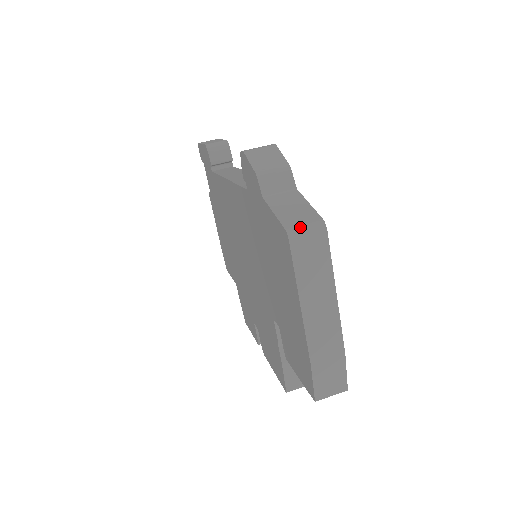
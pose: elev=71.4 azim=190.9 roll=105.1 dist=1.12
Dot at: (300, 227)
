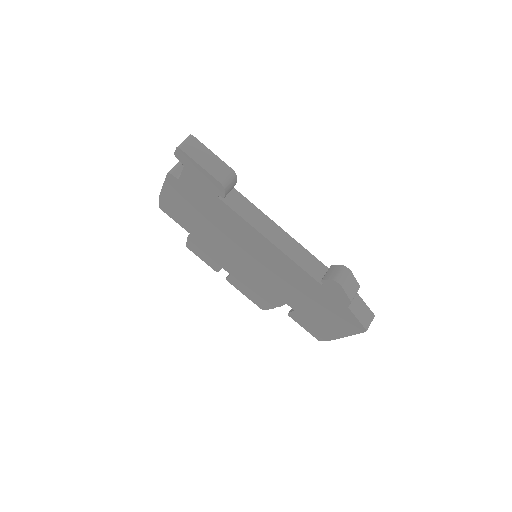
Dot at: (369, 325)
